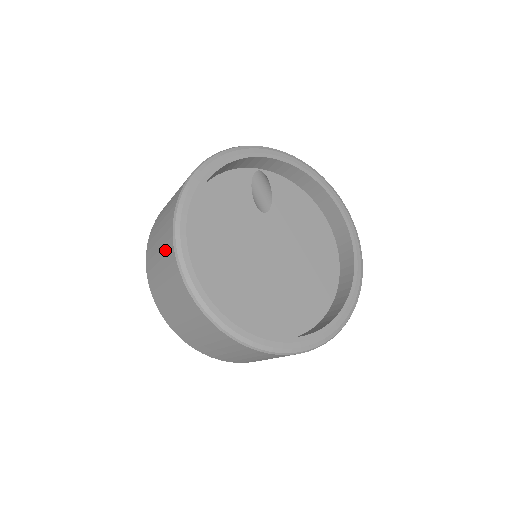
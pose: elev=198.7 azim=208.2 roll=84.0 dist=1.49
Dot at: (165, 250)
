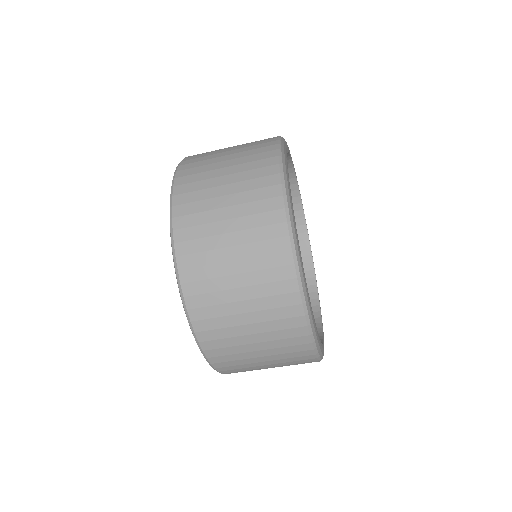
Dot at: (252, 147)
